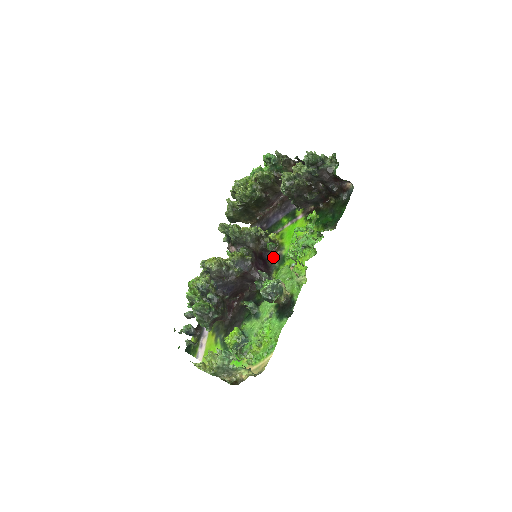
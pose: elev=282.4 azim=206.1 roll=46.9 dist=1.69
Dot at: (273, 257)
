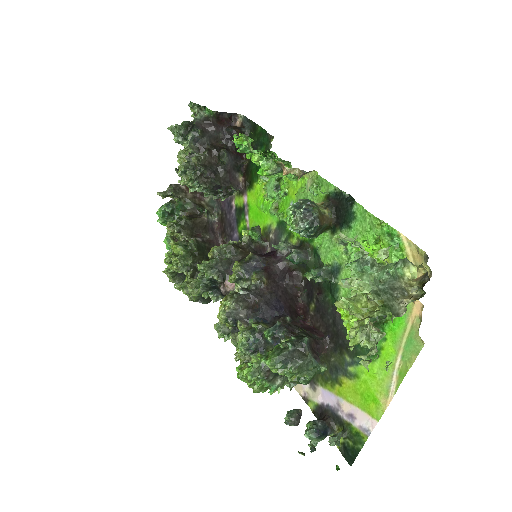
Dot at: occluded
